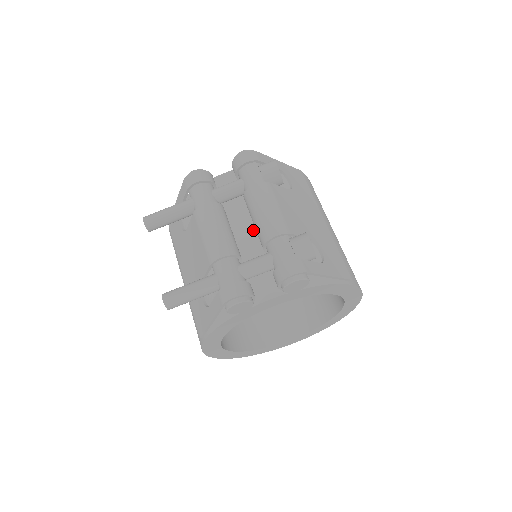
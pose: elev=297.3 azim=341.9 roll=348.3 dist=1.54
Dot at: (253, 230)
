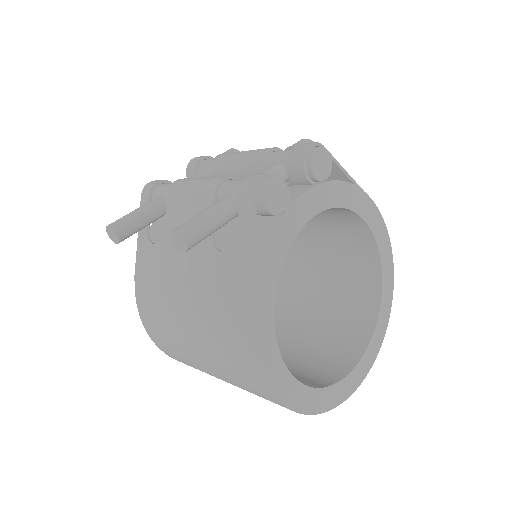
Dot at: occluded
